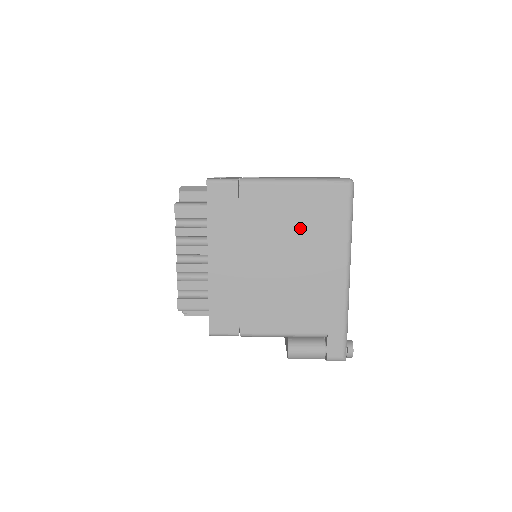
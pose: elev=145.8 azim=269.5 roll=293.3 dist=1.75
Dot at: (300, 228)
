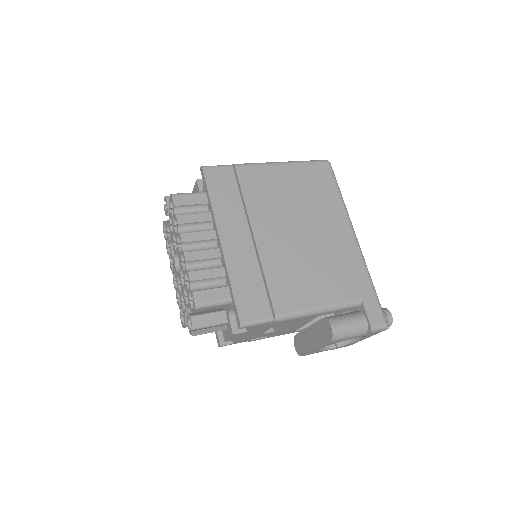
Dot at: (300, 200)
